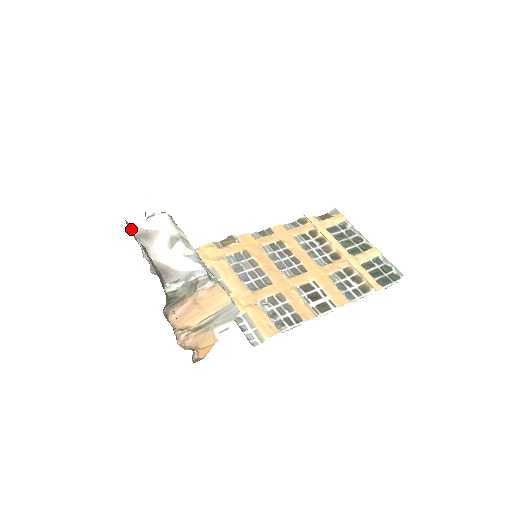
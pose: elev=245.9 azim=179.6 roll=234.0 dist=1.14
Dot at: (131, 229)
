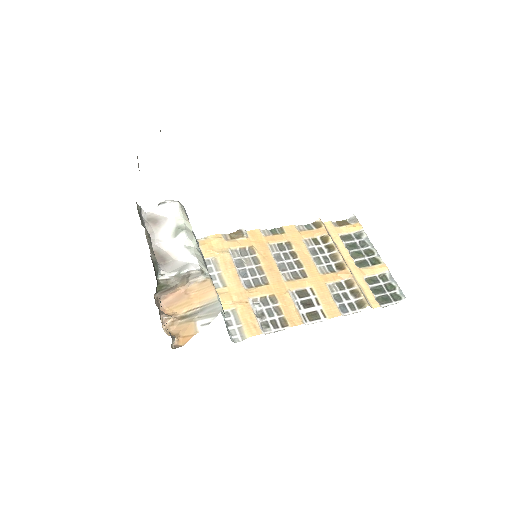
Dot at: (142, 212)
